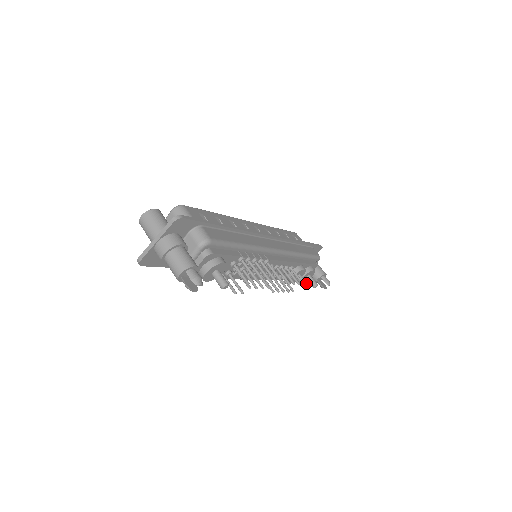
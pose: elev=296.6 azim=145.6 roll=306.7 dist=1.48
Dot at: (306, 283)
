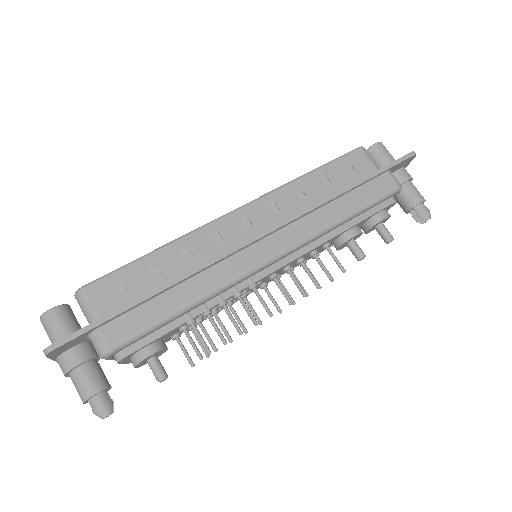
Dot at: (359, 256)
